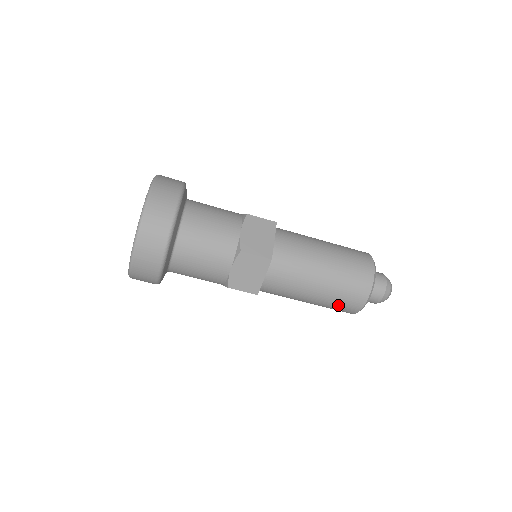
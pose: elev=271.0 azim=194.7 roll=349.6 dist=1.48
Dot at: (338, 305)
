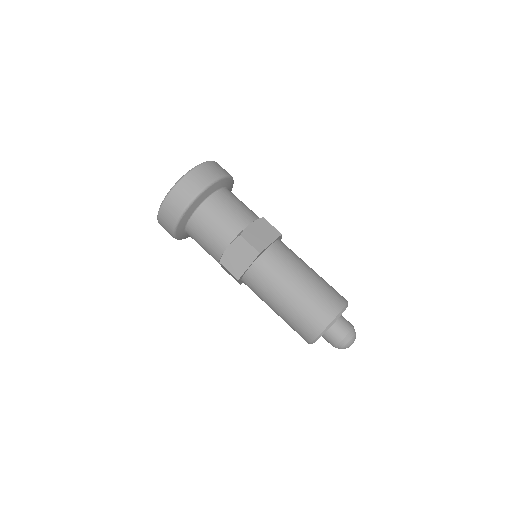
Dot at: (298, 324)
